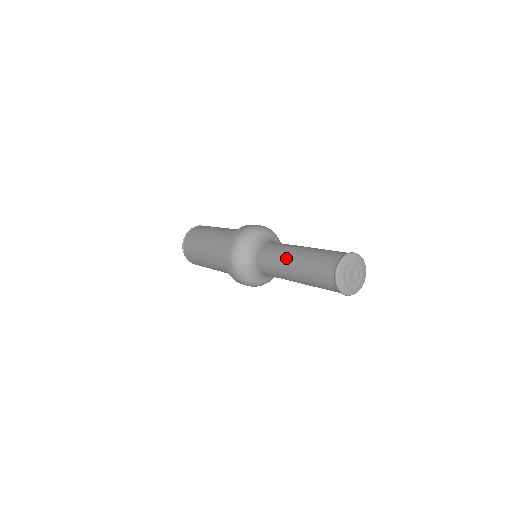
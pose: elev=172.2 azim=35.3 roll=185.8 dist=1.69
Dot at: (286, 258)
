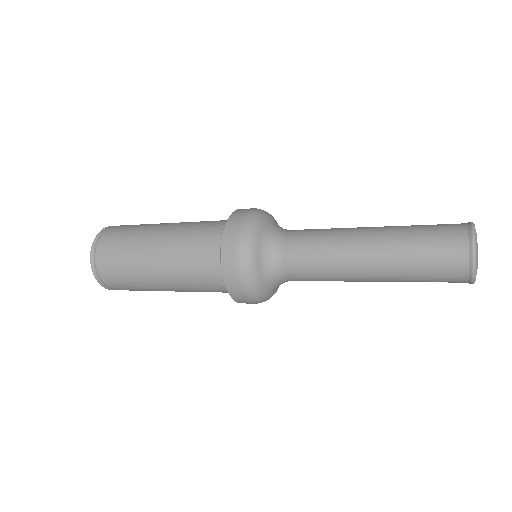
Dot at: (355, 231)
